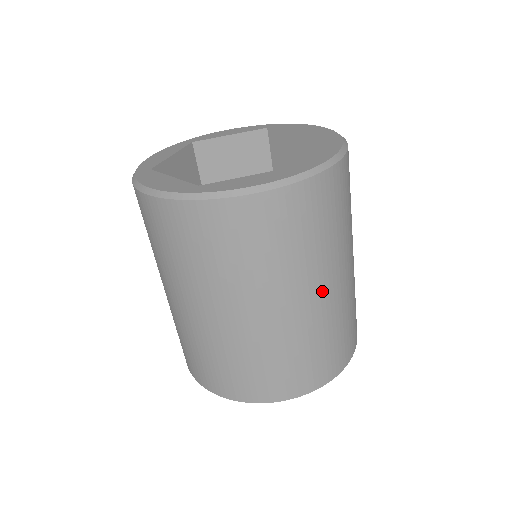
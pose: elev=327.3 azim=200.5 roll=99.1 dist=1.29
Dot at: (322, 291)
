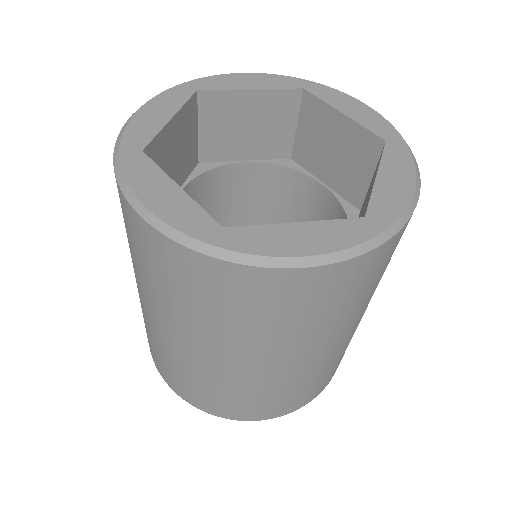
Dot at: (338, 341)
